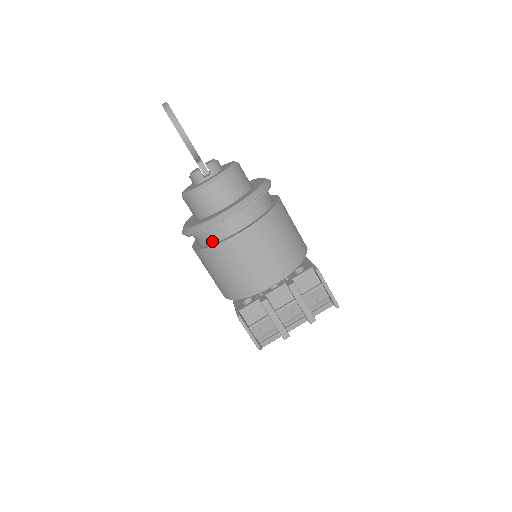
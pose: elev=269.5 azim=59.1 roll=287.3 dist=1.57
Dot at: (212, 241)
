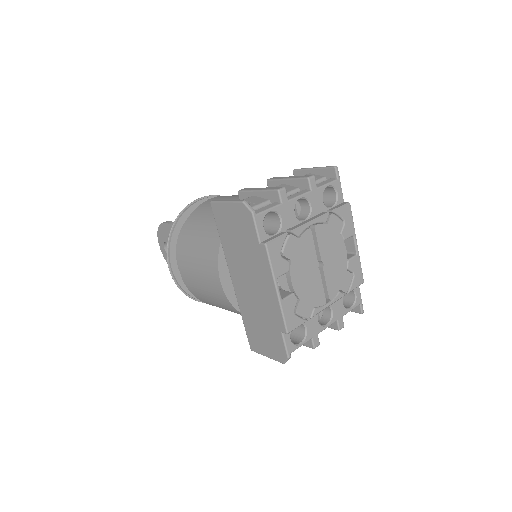
Dot at: occluded
